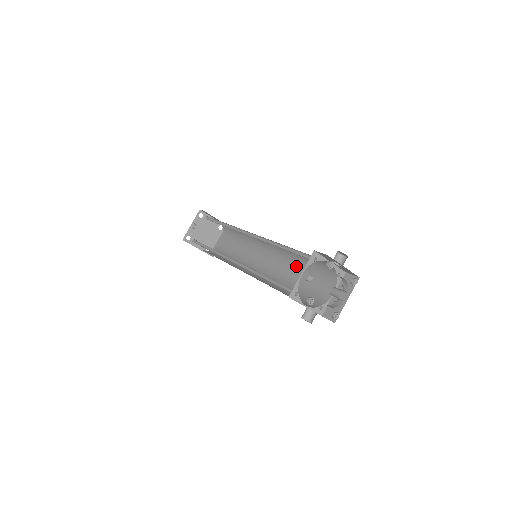
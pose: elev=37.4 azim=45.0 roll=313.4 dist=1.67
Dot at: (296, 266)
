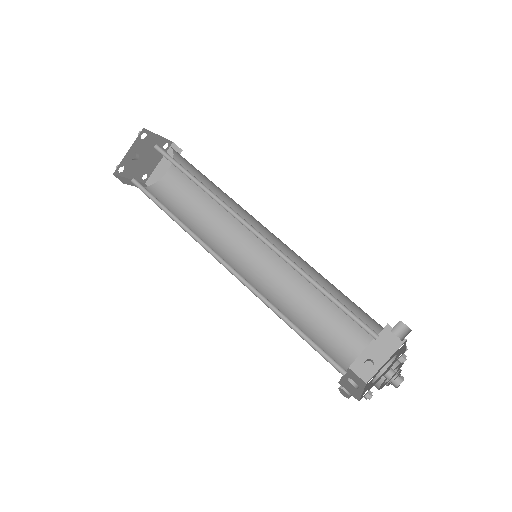
Dot at: occluded
